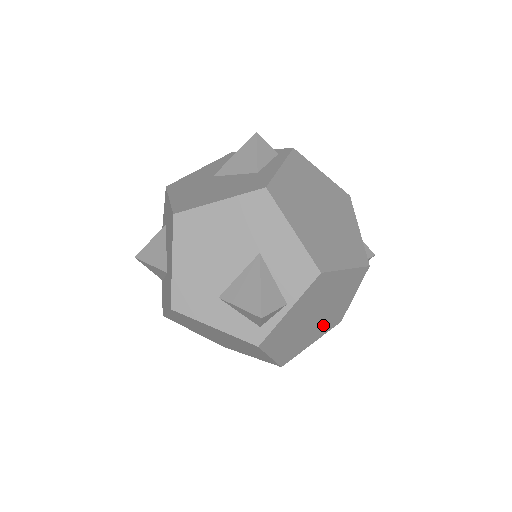
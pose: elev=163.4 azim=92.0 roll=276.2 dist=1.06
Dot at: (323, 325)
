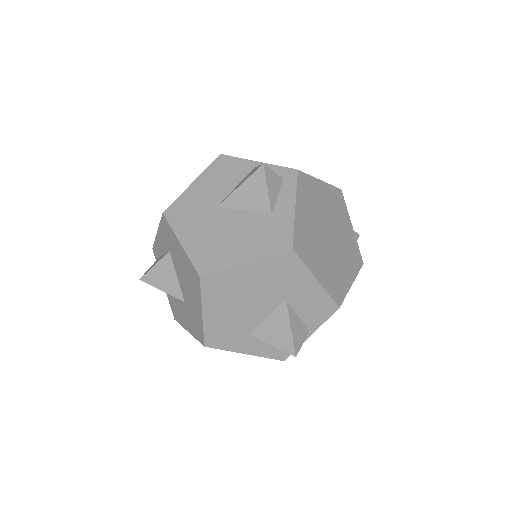
Dot at: occluded
